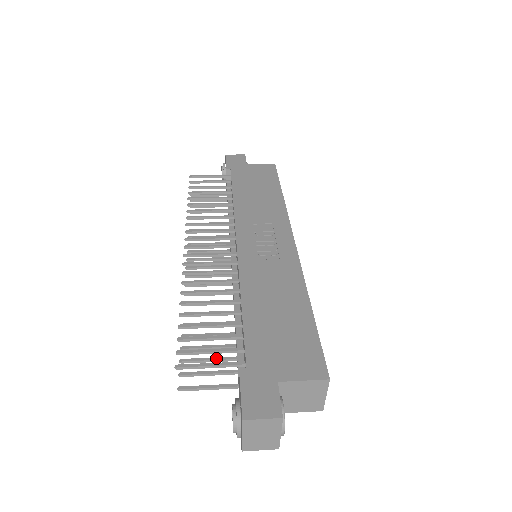
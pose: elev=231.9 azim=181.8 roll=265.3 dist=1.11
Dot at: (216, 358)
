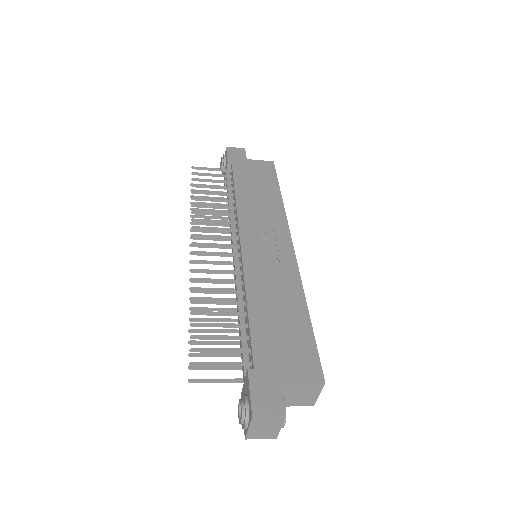
Dot at: (221, 353)
